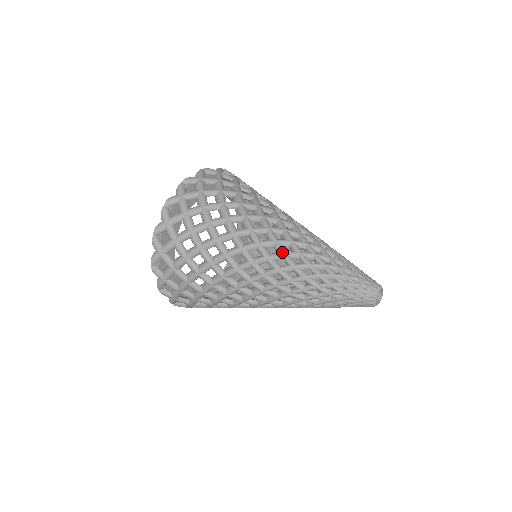
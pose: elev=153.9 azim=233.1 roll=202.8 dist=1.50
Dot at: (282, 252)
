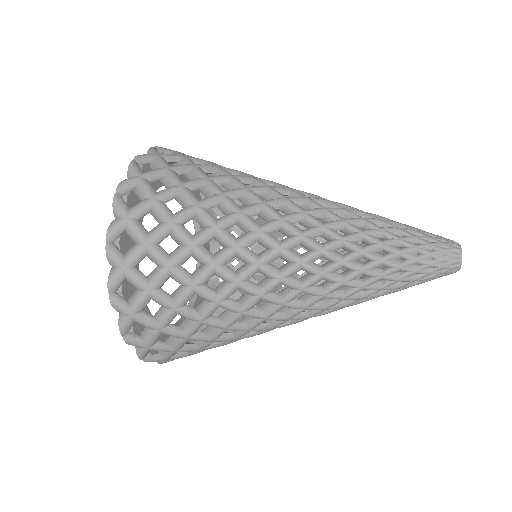
Dot at: (322, 206)
